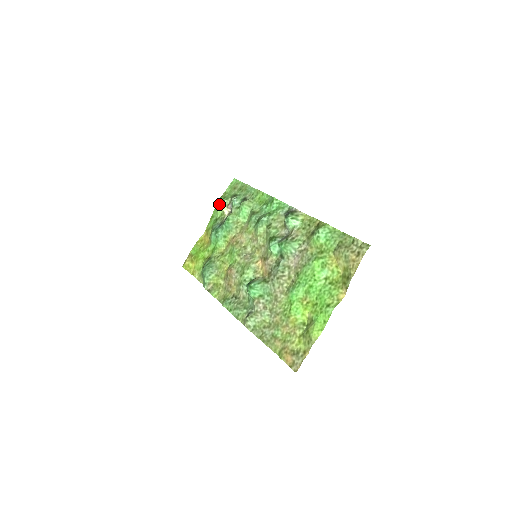
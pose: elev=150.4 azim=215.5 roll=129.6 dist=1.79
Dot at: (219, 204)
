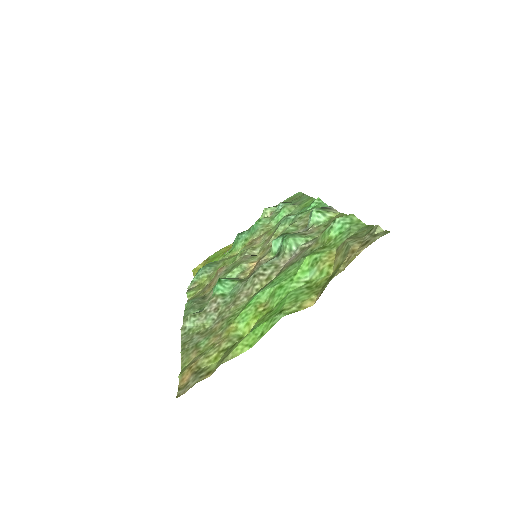
Dot at: (264, 209)
